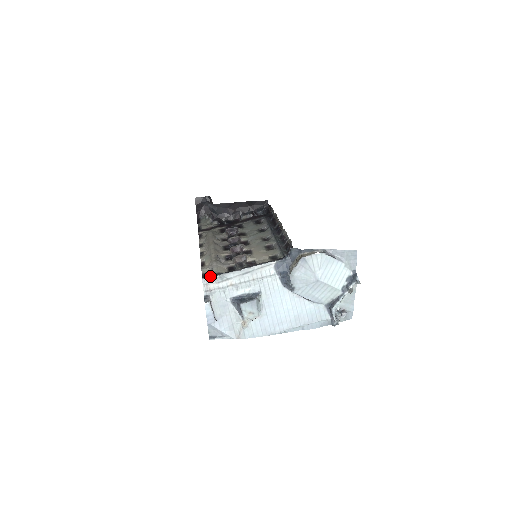
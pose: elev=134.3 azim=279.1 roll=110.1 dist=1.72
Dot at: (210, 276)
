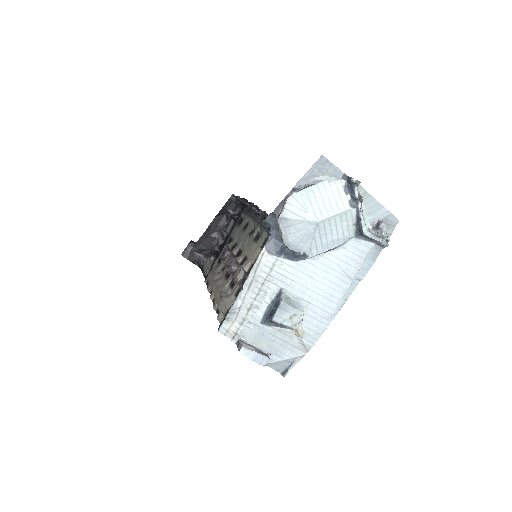
Dot at: (222, 321)
